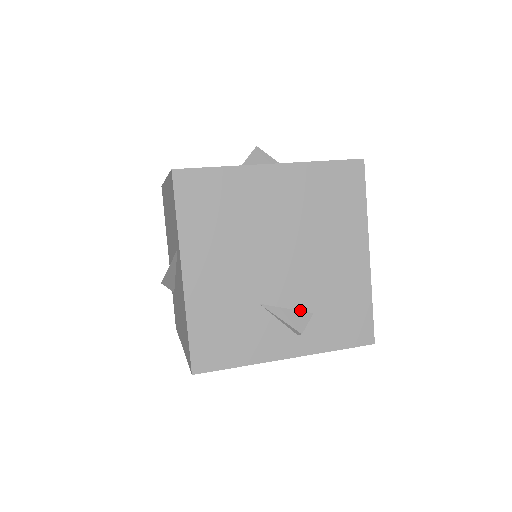
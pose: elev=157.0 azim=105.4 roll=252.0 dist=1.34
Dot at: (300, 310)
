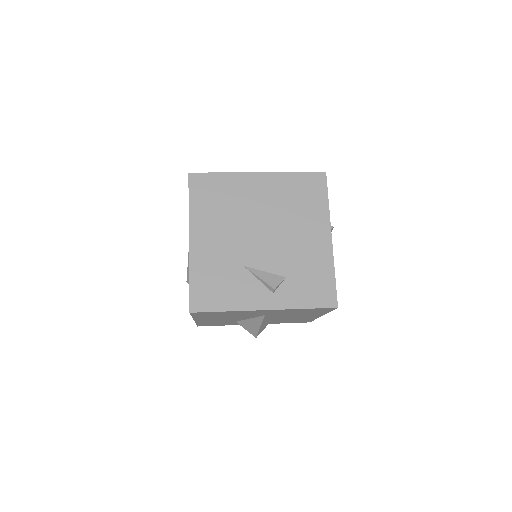
Dot at: (275, 274)
